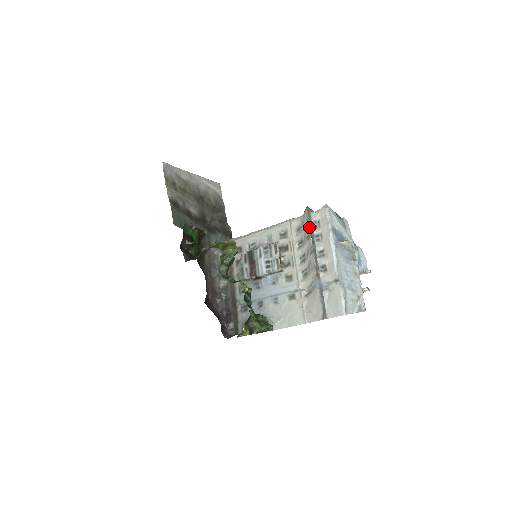
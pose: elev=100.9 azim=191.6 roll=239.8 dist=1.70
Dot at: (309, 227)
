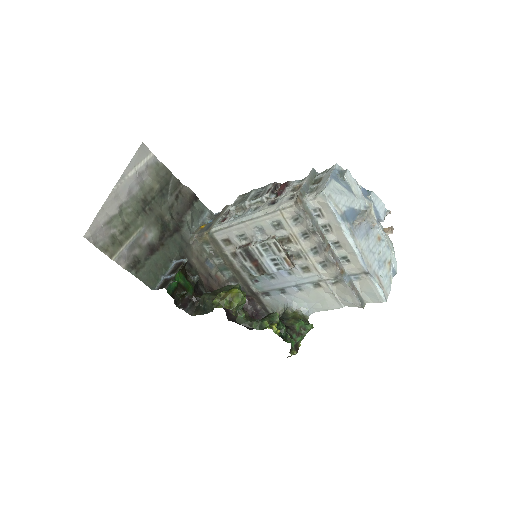
Dot at: (311, 224)
